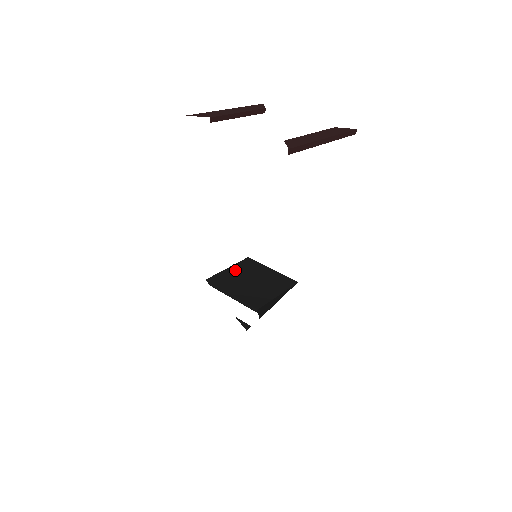
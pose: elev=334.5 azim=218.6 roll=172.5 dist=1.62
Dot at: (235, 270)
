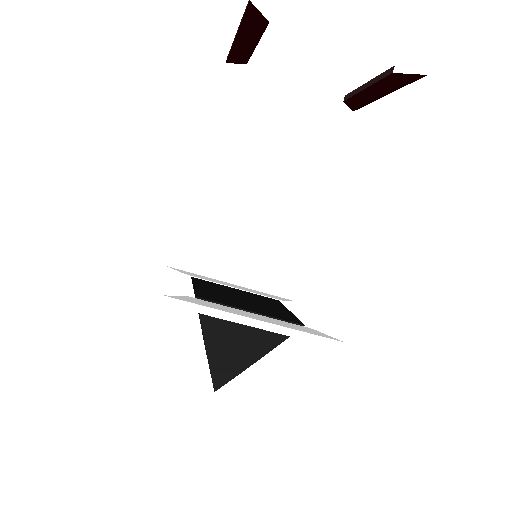
Dot at: (206, 288)
